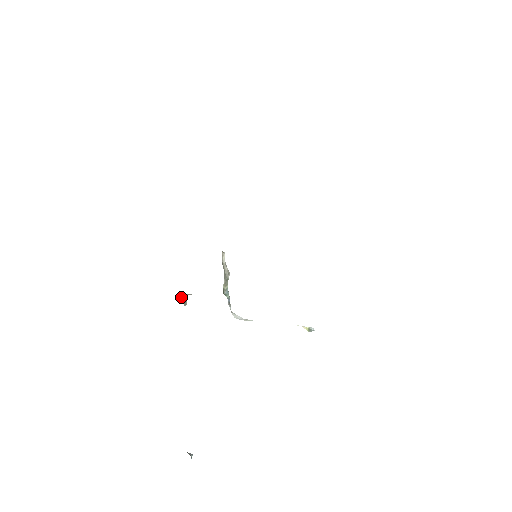
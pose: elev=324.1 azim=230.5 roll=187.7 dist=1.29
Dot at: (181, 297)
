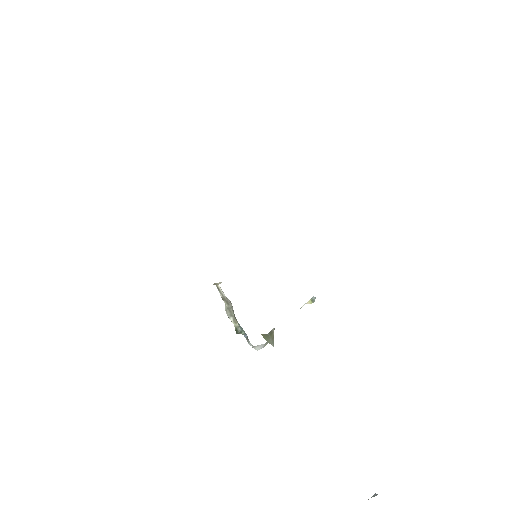
Dot at: (270, 337)
